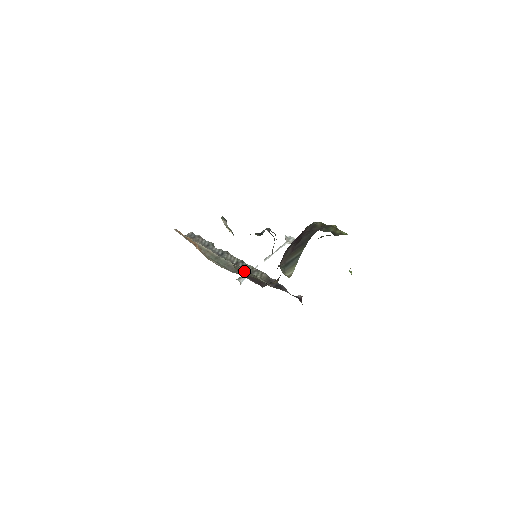
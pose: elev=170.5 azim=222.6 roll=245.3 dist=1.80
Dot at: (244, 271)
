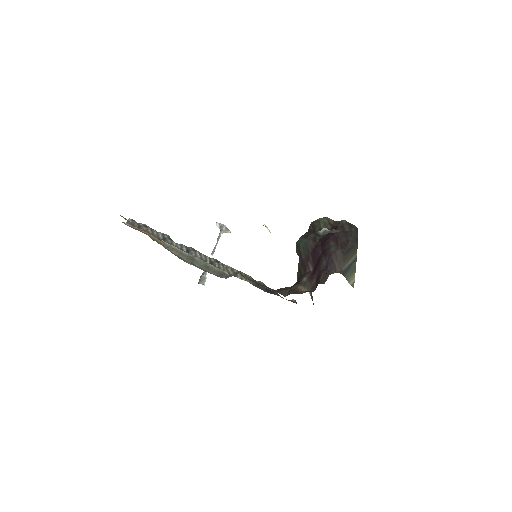
Dot at: (244, 276)
